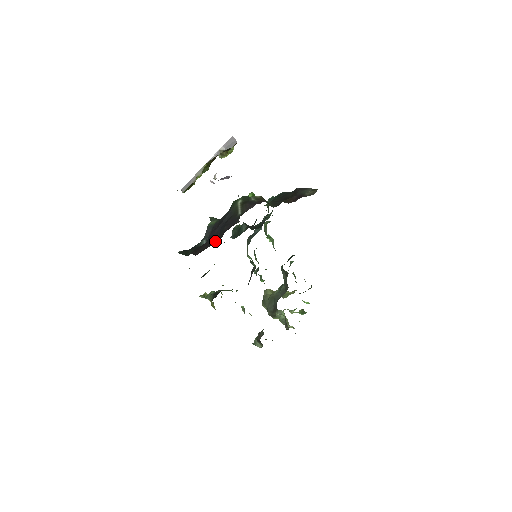
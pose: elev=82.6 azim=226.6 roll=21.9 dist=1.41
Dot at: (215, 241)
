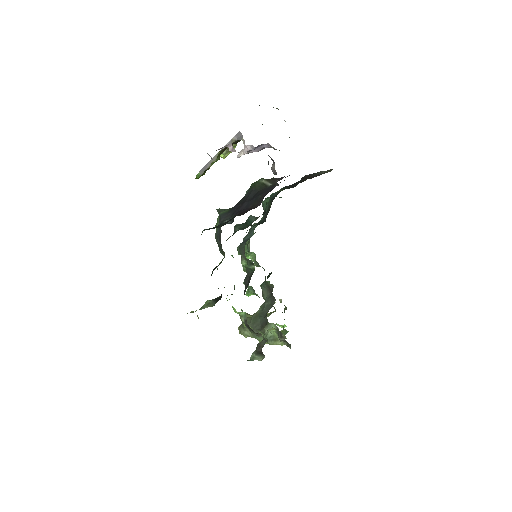
Dot at: (252, 208)
